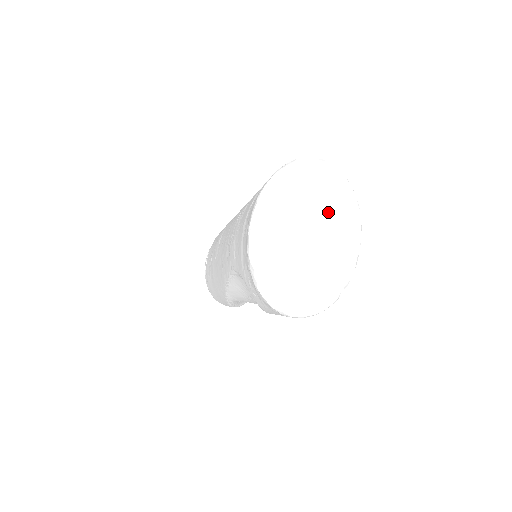
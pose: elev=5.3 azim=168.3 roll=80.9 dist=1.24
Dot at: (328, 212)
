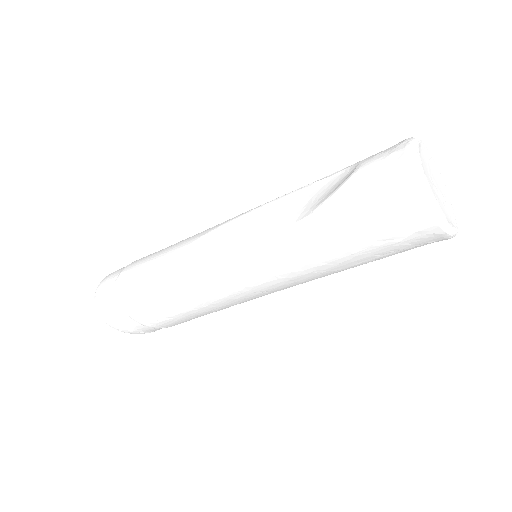
Dot at: (445, 207)
